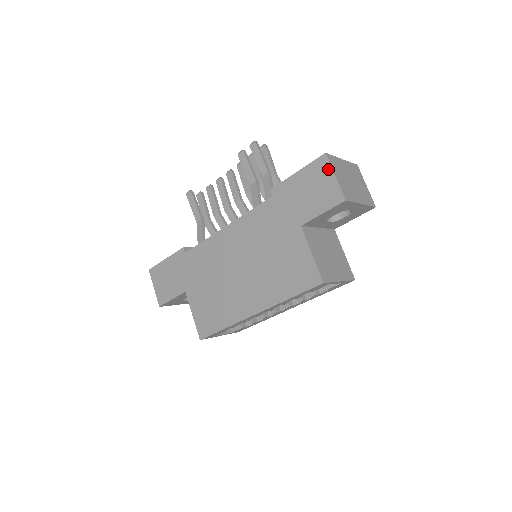
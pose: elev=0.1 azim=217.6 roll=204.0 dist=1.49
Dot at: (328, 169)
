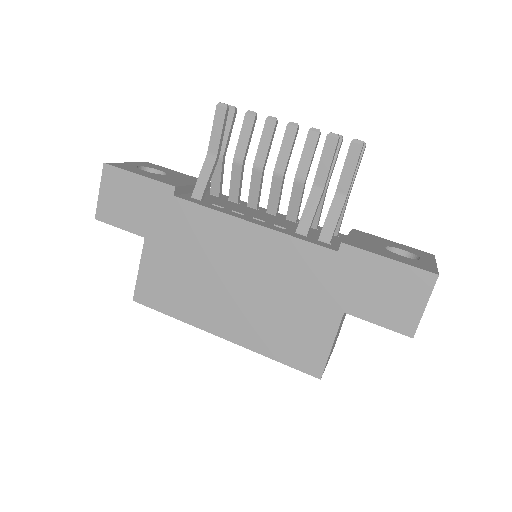
Dot at: (425, 293)
